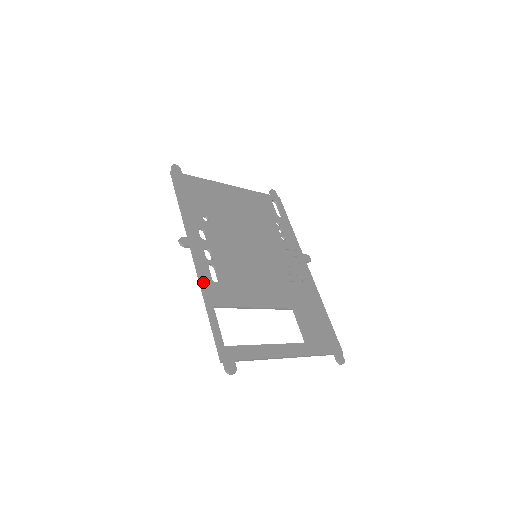
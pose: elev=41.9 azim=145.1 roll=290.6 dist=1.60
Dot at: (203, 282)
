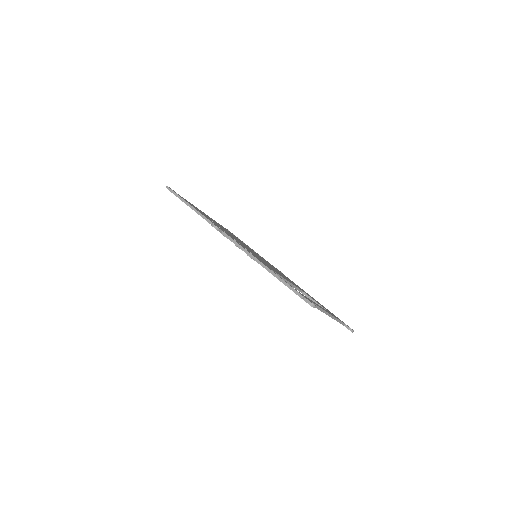
Dot at: (249, 252)
